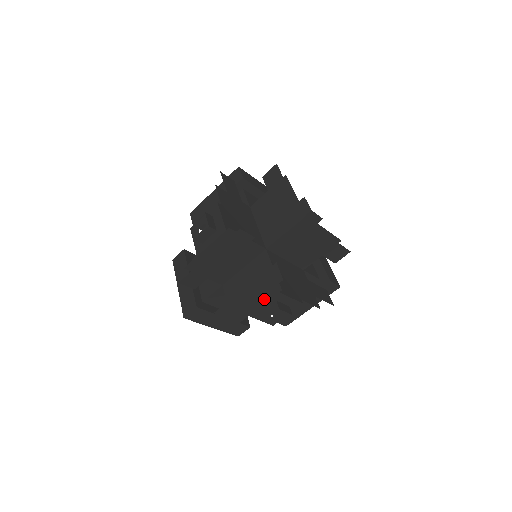
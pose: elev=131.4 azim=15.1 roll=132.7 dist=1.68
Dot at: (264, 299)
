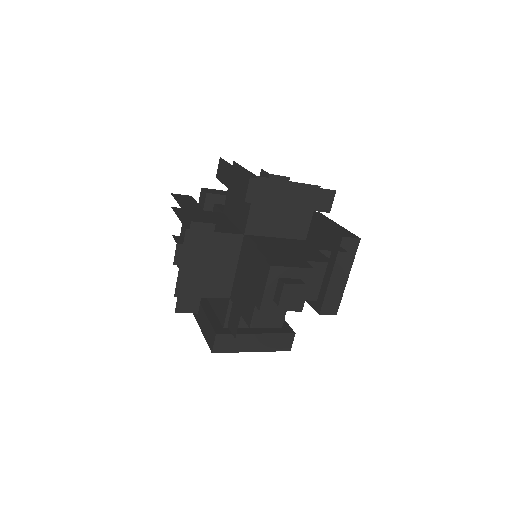
Dot at: (311, 259)
